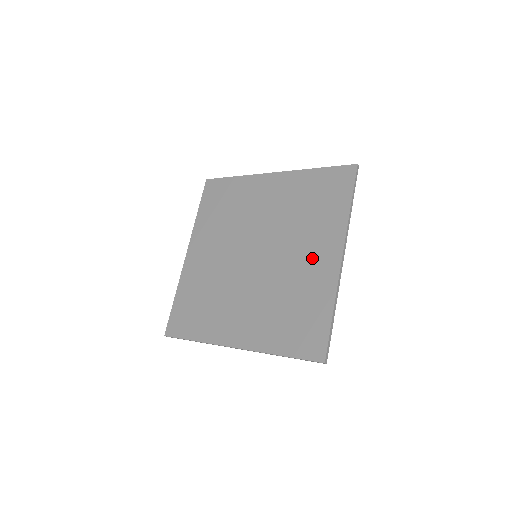
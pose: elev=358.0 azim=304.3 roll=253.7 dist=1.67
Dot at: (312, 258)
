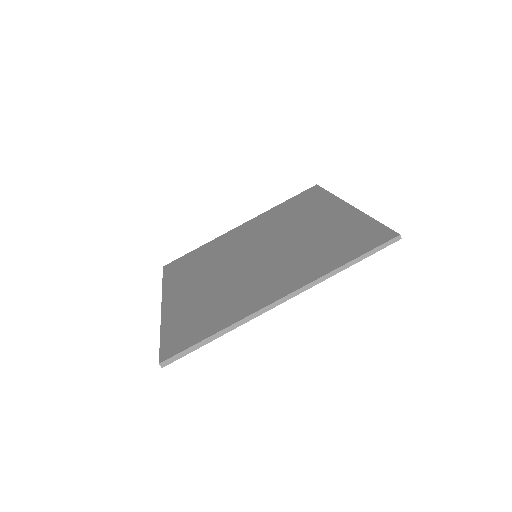
Dot at: (268, 283)
